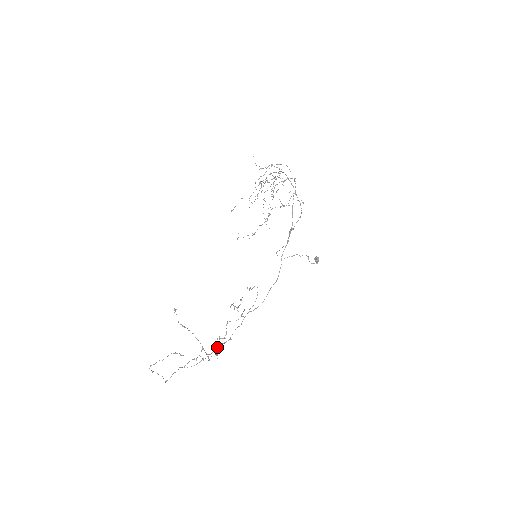
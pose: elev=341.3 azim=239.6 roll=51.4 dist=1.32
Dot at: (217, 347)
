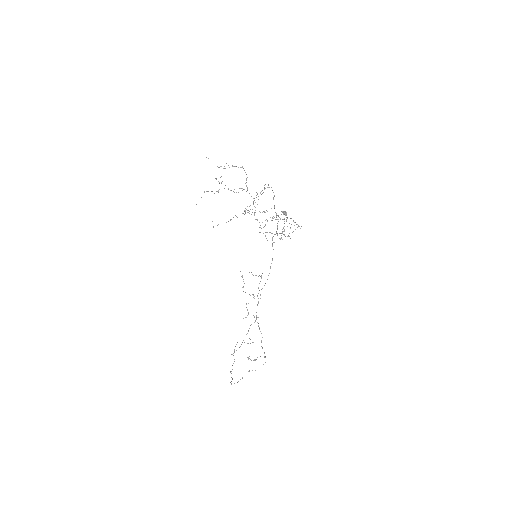
Dot at: occluded
